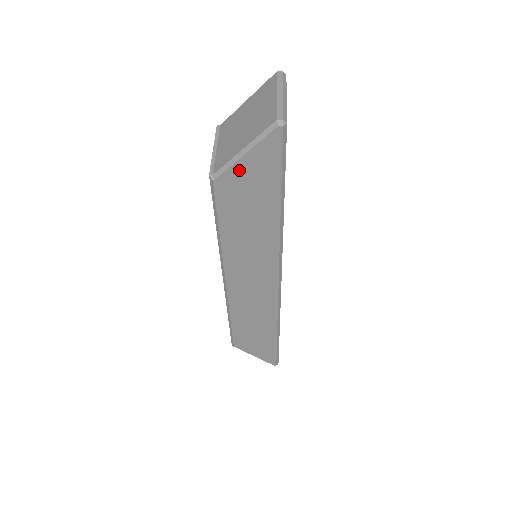
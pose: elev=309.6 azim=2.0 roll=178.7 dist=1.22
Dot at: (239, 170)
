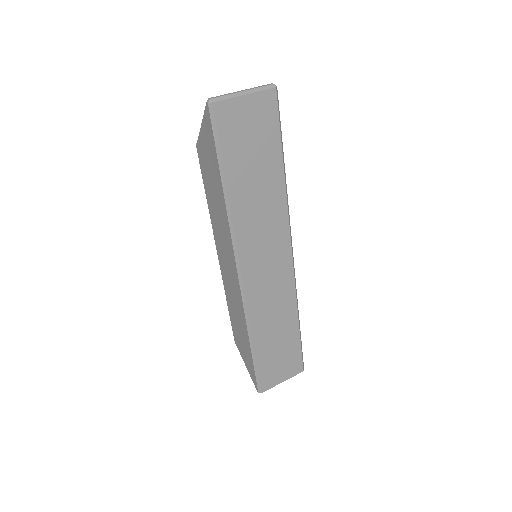
Dot at: (202, 139)
